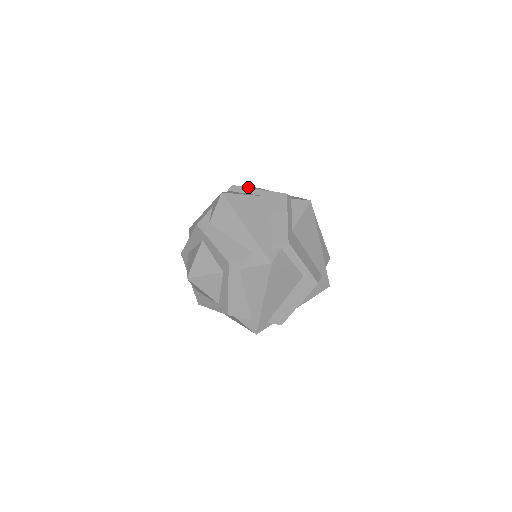
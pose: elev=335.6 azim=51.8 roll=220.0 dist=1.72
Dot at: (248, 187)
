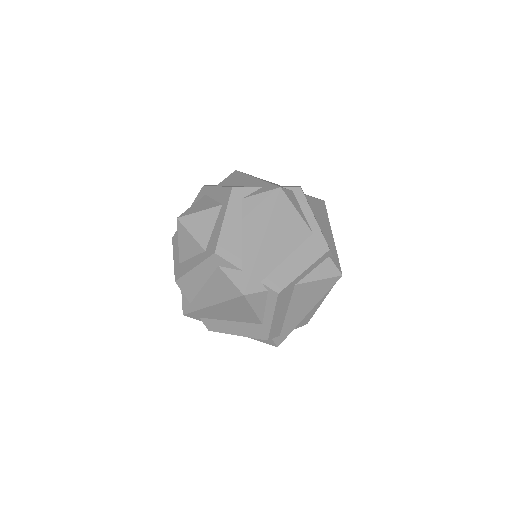
Dot at: occluded
